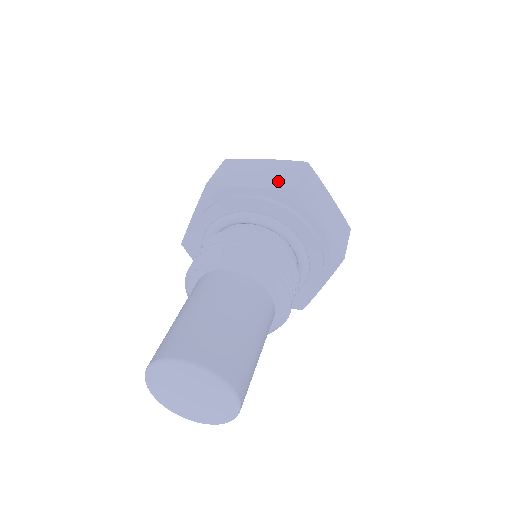
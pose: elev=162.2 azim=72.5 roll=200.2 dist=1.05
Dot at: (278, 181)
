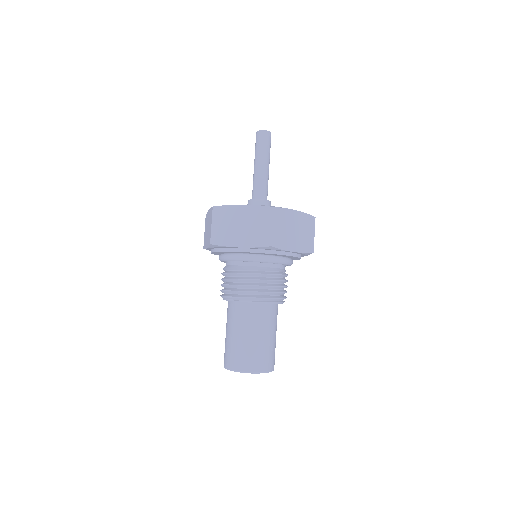
Dot at: (257, 238)
